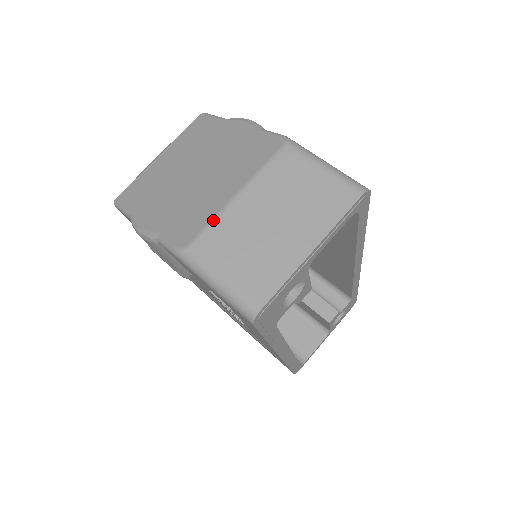
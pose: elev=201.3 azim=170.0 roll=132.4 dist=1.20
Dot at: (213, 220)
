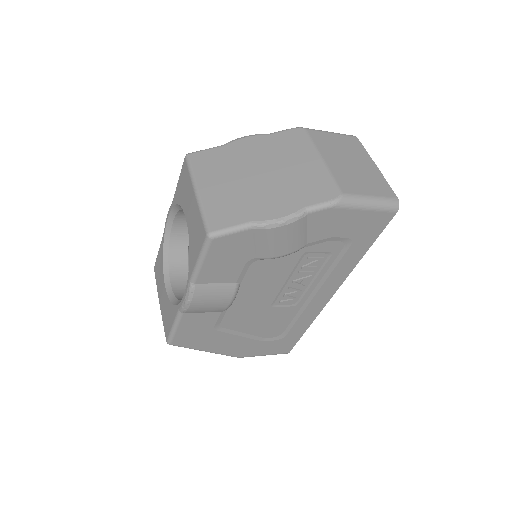
Dot at: (332, 175)
